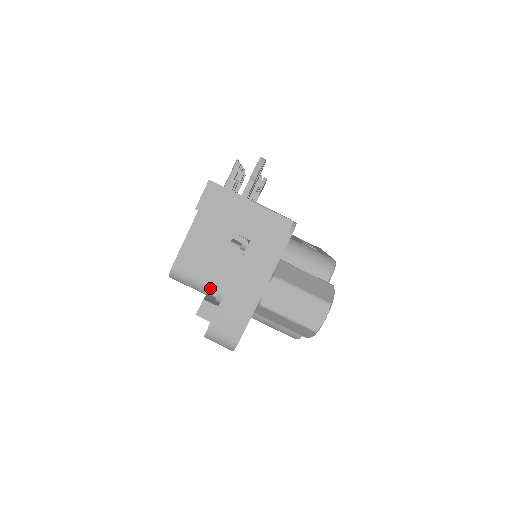
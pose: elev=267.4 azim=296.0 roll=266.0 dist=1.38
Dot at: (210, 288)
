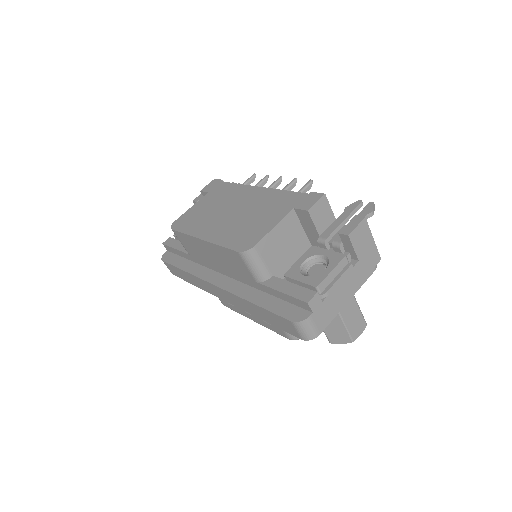
Dot at: (321, 285)
